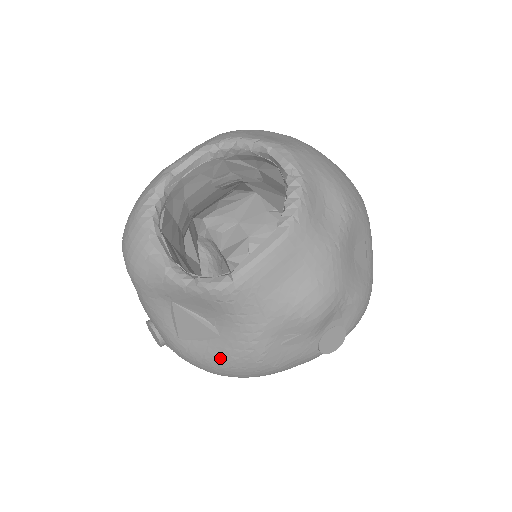
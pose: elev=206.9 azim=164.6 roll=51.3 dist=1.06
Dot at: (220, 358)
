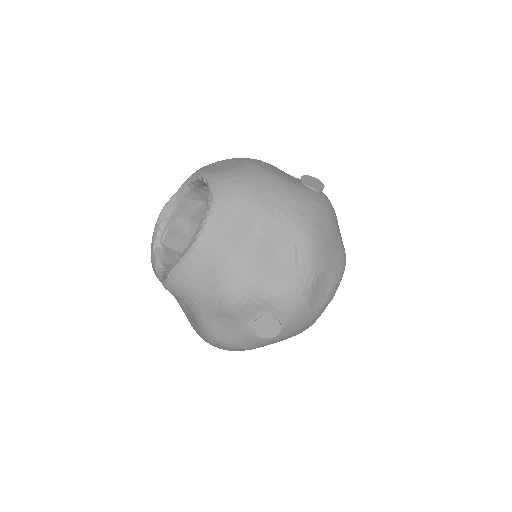
Dot at: (199, 333)
